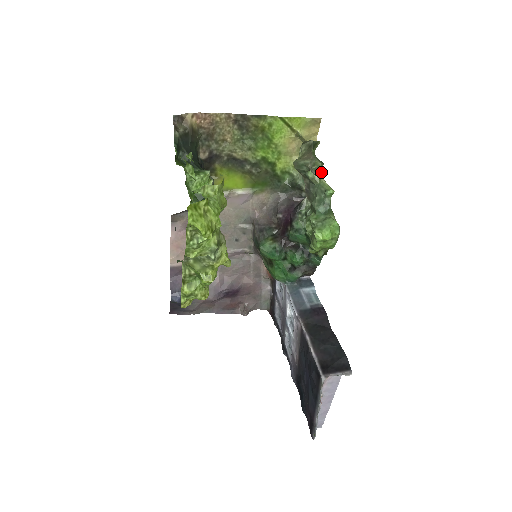
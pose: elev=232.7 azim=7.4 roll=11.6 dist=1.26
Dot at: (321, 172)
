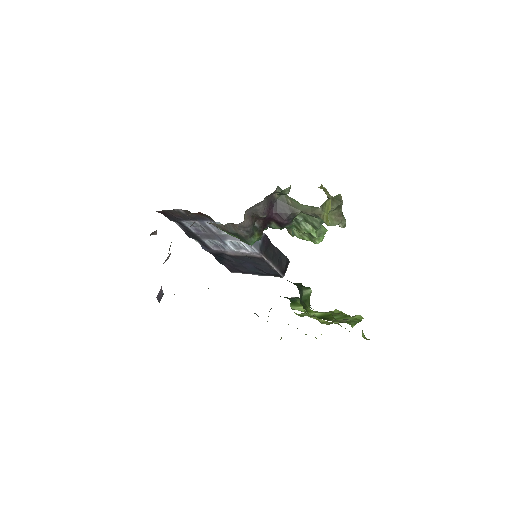
Dot at: occluded
